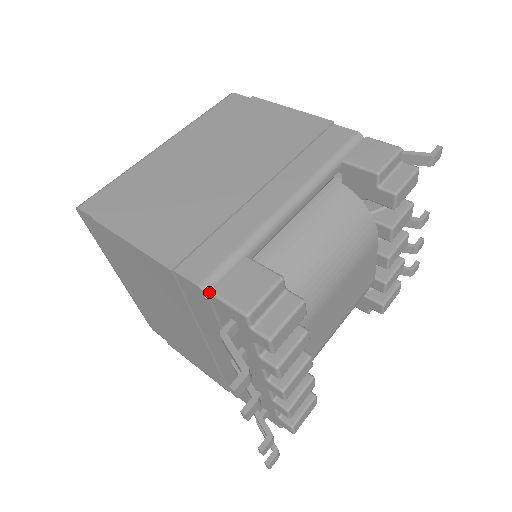
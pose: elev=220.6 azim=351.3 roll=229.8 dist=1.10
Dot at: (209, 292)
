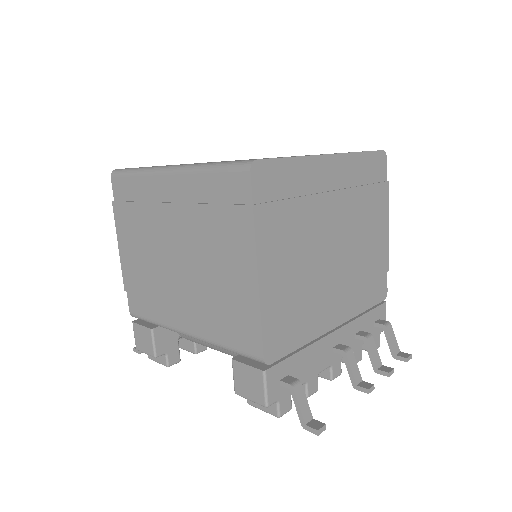
Dot at: occluded
